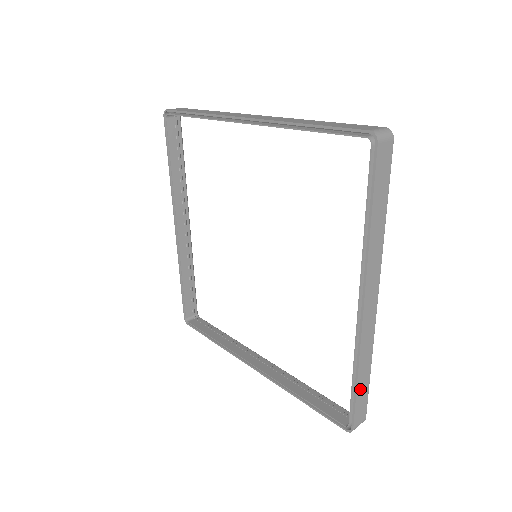
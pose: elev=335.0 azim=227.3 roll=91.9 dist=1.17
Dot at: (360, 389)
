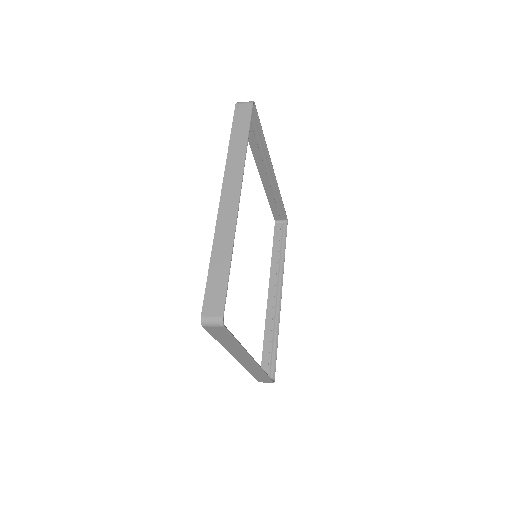
Dot at: (214, 273)
